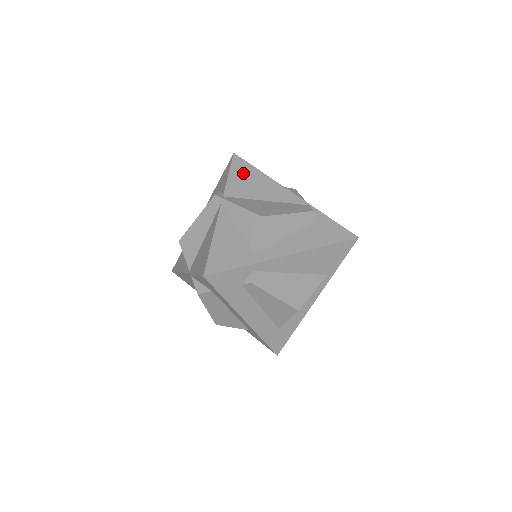
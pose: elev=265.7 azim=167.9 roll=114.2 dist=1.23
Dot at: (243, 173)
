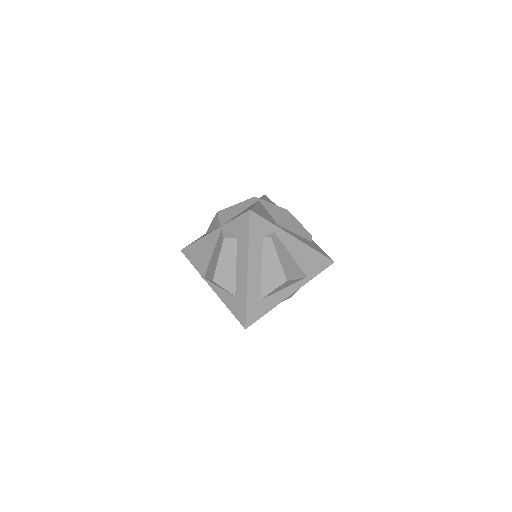
Dot at: (270, 202)
